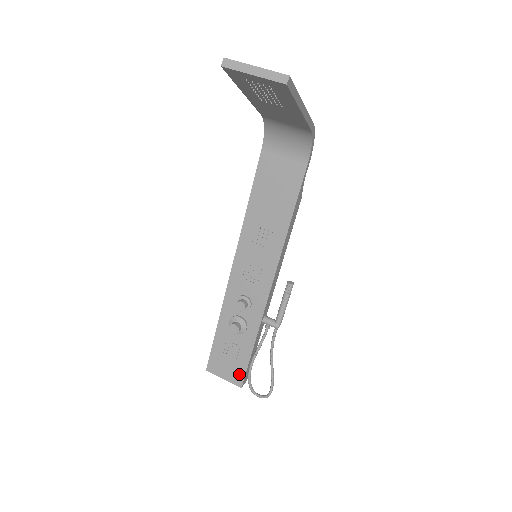
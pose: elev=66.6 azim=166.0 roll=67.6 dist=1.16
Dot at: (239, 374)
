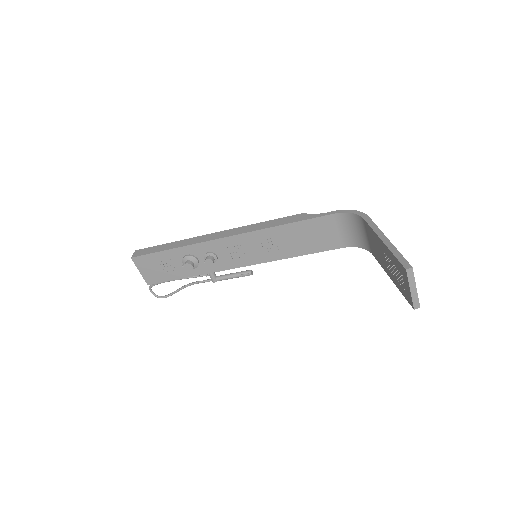
Dot at: (156, 279)
